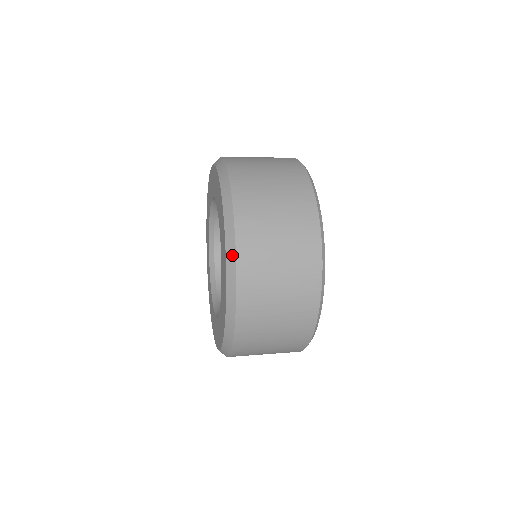
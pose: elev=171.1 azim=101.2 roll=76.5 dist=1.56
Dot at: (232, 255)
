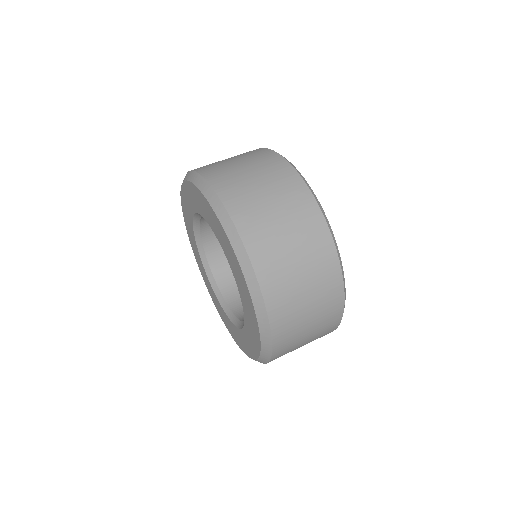
Dot at: (266, 328)
